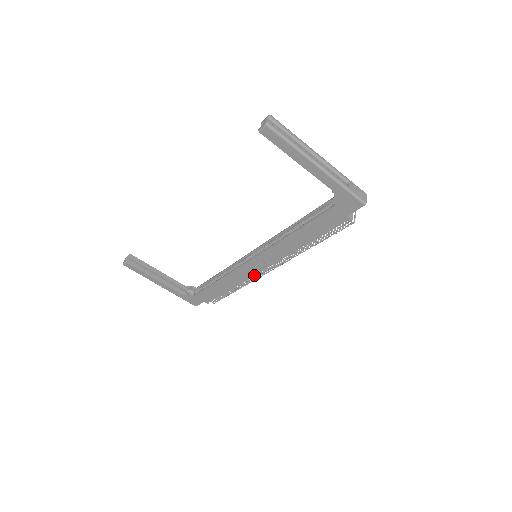
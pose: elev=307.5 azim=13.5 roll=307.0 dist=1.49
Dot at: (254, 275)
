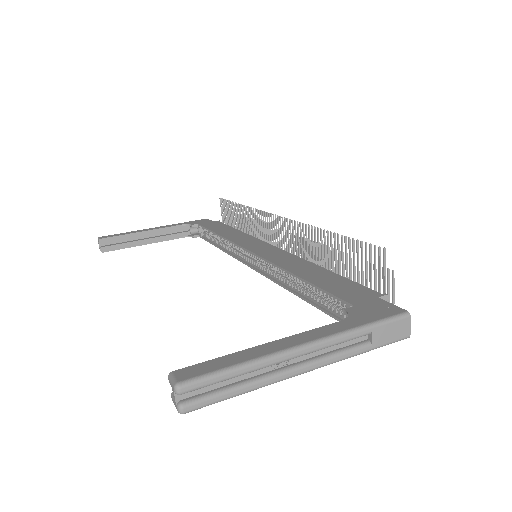
Dot at: occluded
